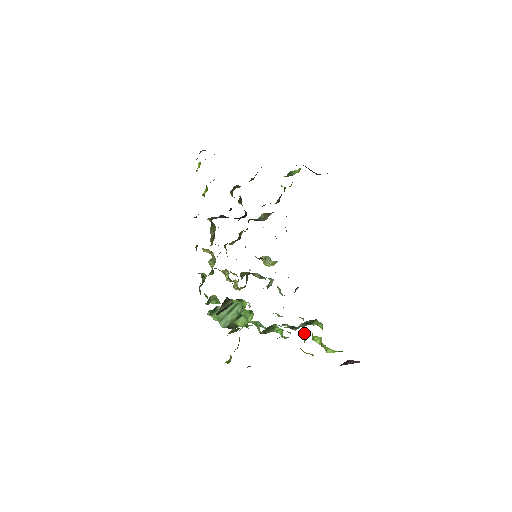
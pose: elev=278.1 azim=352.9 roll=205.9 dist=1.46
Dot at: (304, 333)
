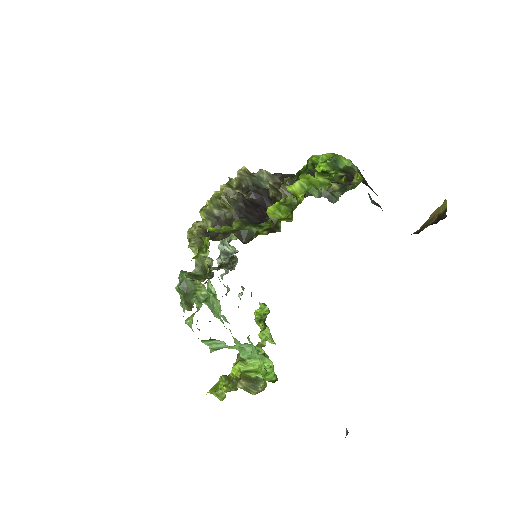
Dot at: occluded
